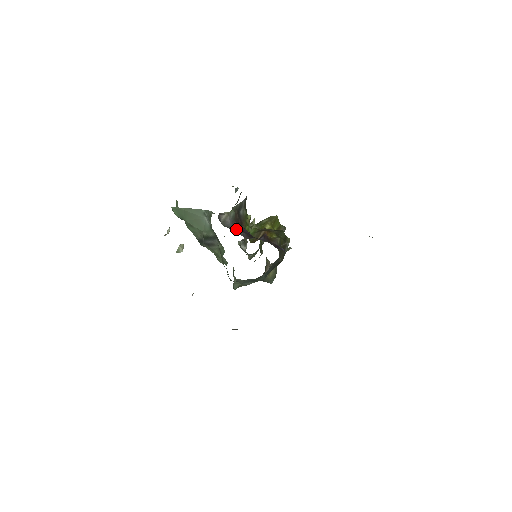
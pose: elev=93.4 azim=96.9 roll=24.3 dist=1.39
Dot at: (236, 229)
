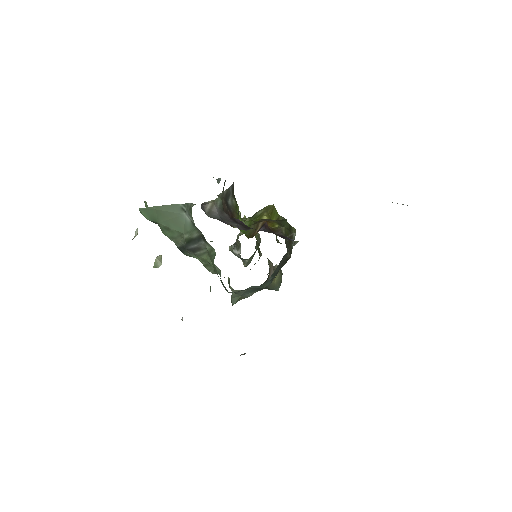
Dot at: (227, 220)
